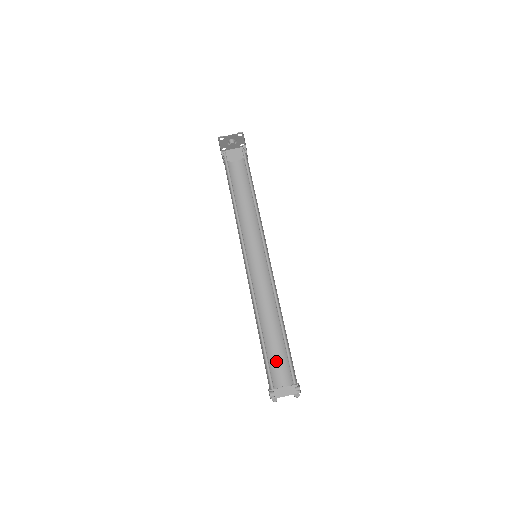
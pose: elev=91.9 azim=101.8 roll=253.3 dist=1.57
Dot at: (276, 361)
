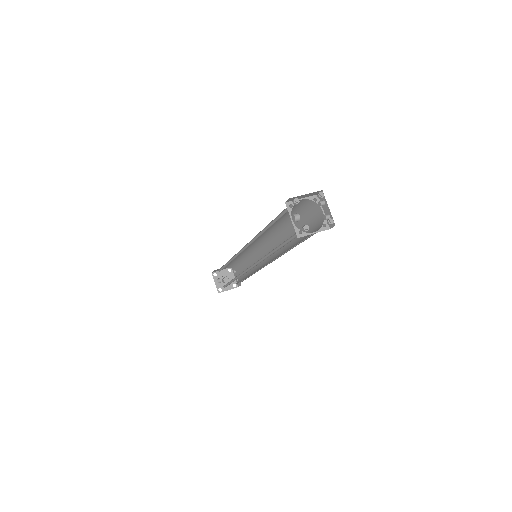
Dot at: occluded
